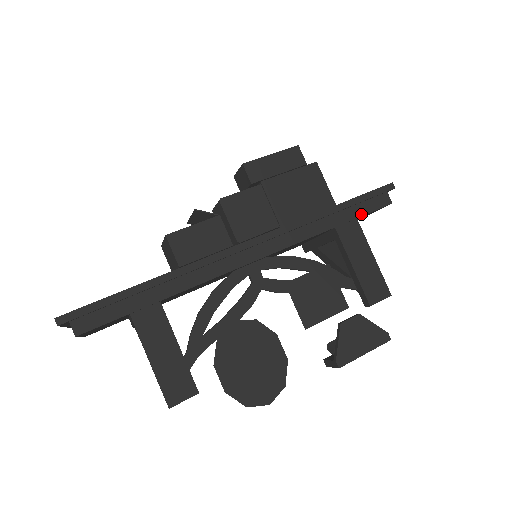
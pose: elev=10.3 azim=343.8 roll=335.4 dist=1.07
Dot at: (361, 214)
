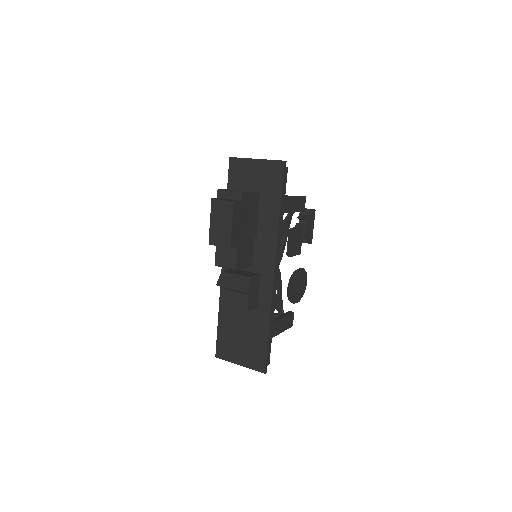
Dot at: (285, 193)
